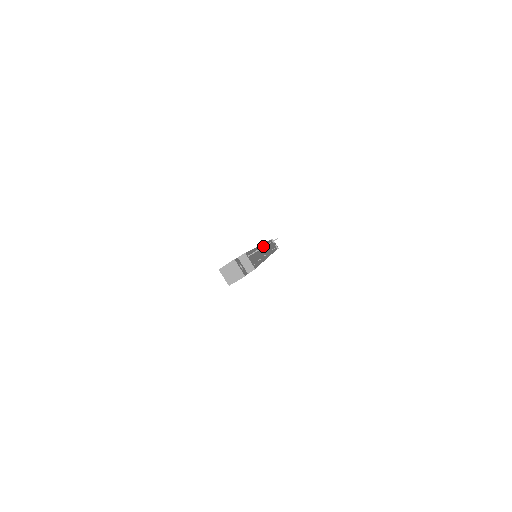
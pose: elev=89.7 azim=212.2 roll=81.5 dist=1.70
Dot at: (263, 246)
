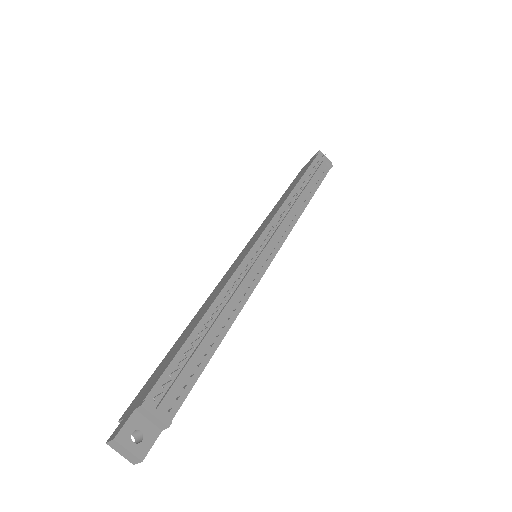
Dot at: occluded
